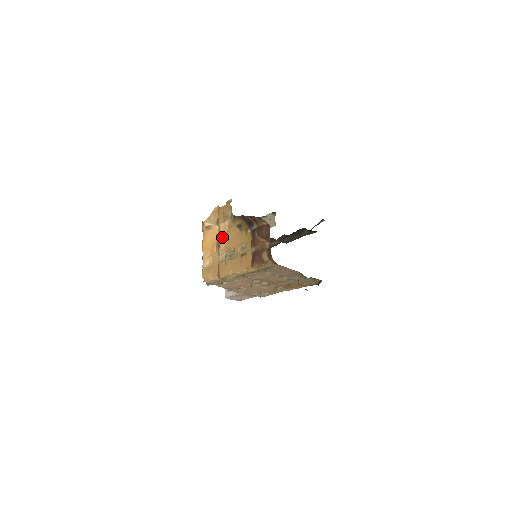
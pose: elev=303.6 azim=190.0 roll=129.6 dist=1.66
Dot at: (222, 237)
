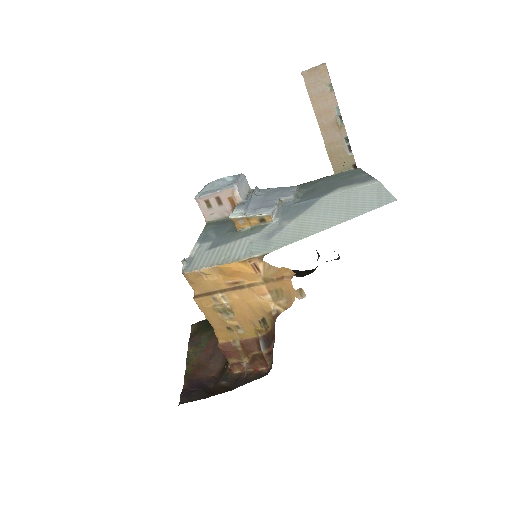
Dot at: (247, 293)
